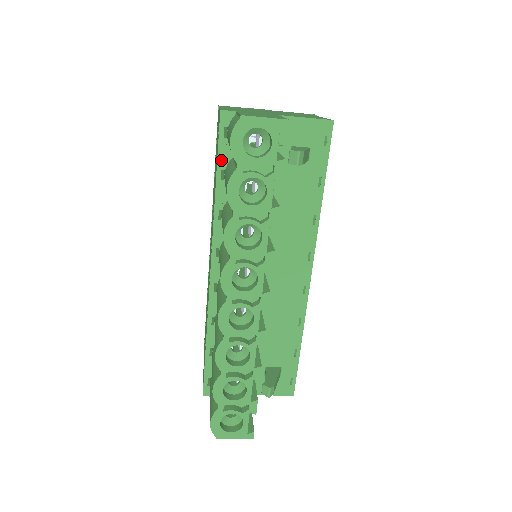
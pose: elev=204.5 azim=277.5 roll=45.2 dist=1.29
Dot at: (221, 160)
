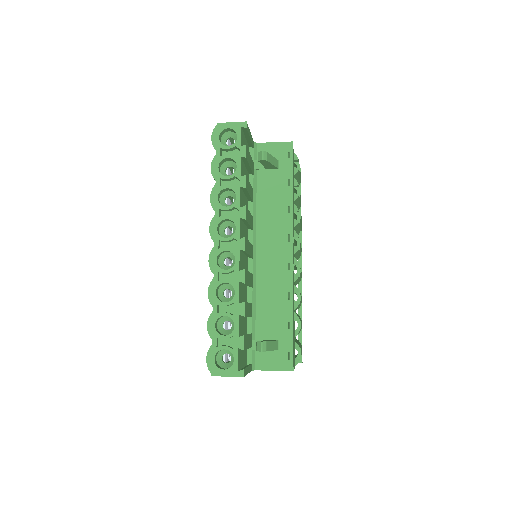
Dot at: occluded
